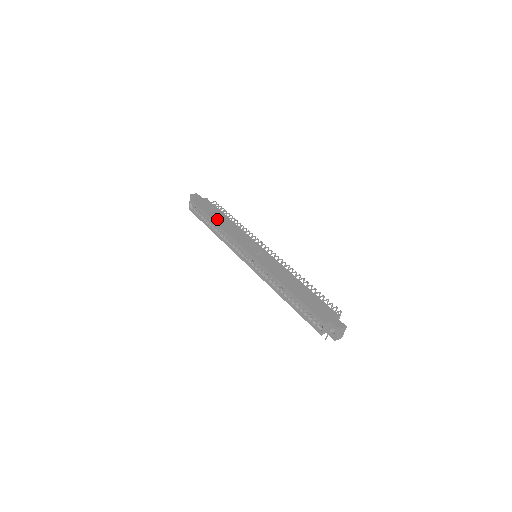
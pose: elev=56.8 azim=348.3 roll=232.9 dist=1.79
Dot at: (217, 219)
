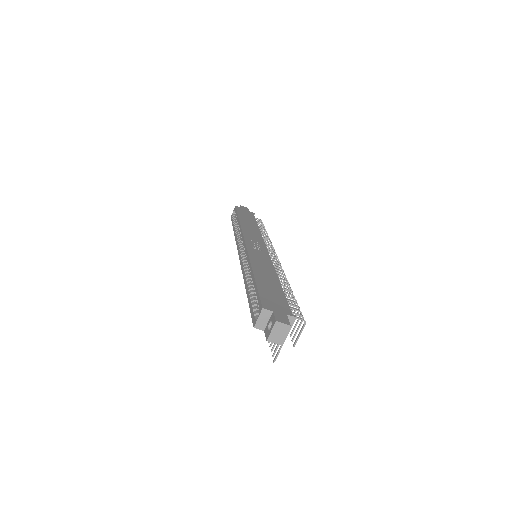
Dot at: (244, 221)
